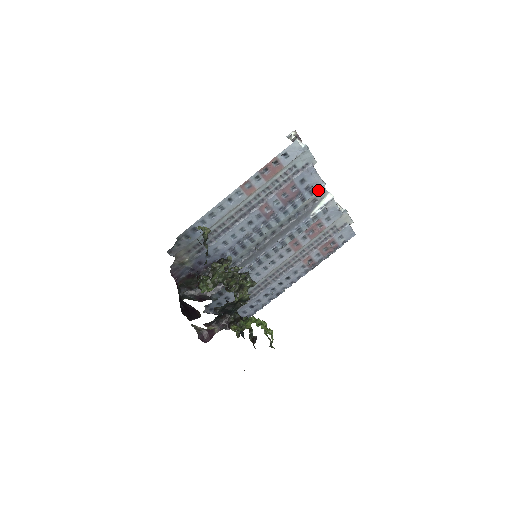
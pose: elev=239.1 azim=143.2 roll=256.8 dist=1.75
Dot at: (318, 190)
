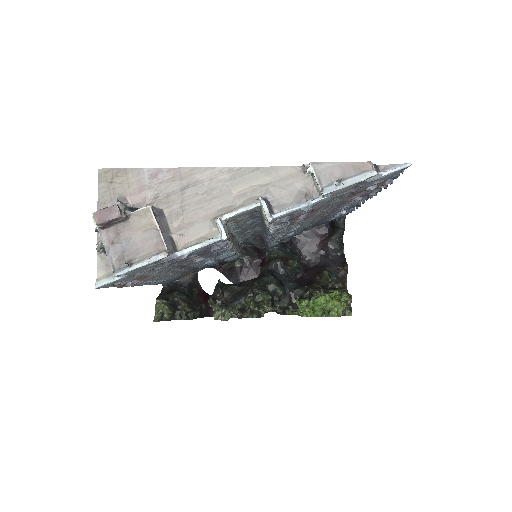
Dot at: (227, 240)
